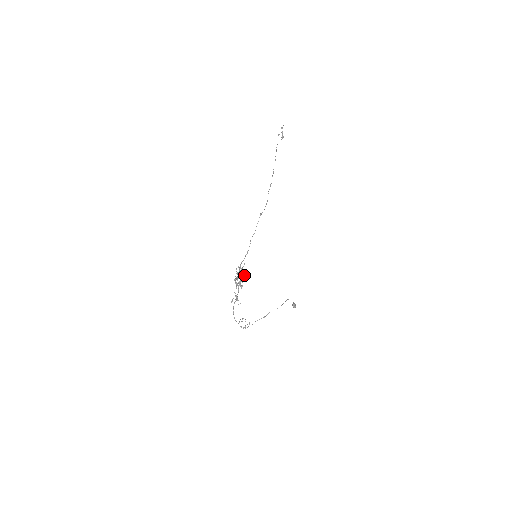
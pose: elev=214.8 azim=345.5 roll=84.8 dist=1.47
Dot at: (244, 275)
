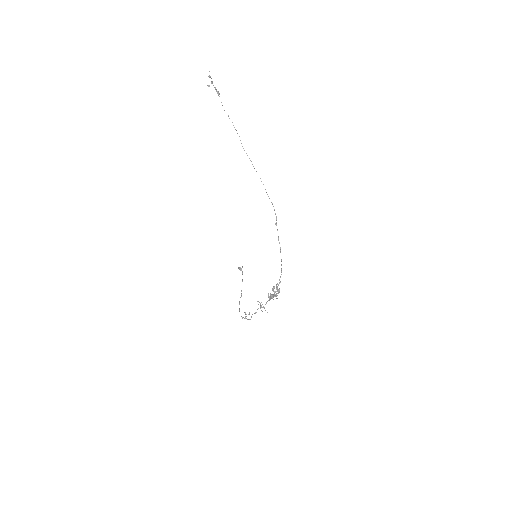
Dot at: occluded
